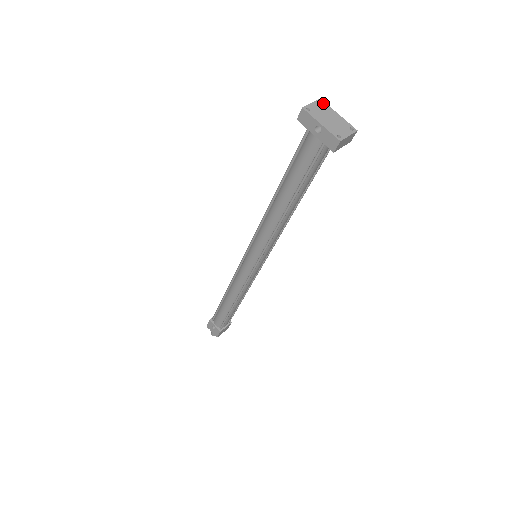
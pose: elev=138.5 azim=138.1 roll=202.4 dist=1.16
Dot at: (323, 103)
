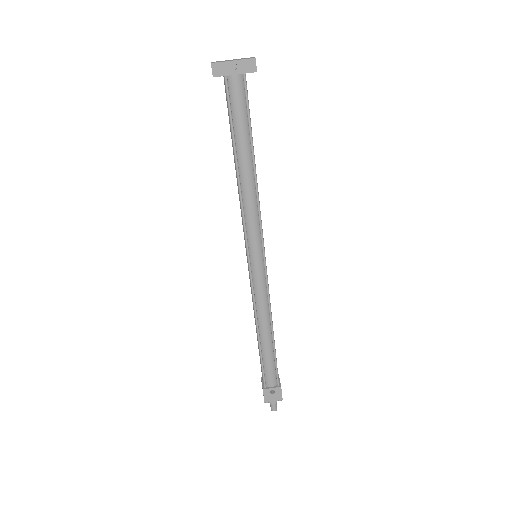
Dot at: occluded
